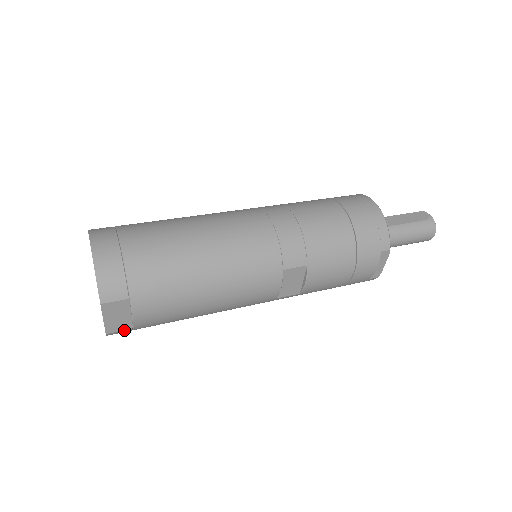
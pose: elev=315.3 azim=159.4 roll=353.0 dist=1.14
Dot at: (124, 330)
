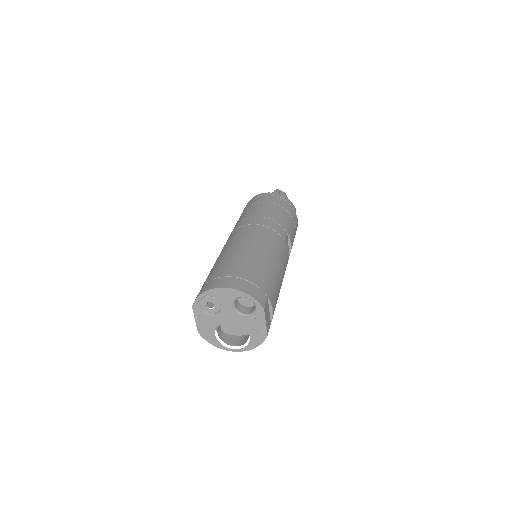
Dot at: (269, 328)
